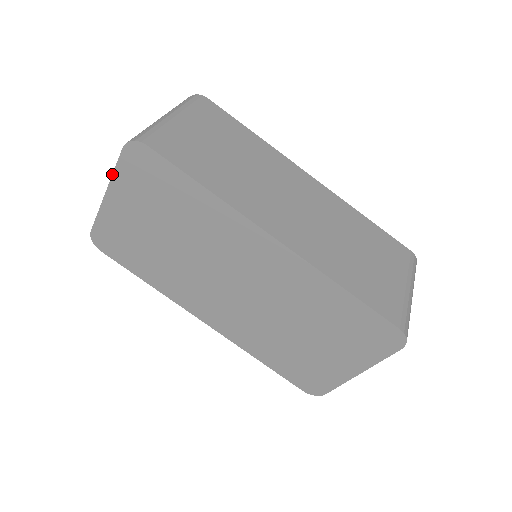
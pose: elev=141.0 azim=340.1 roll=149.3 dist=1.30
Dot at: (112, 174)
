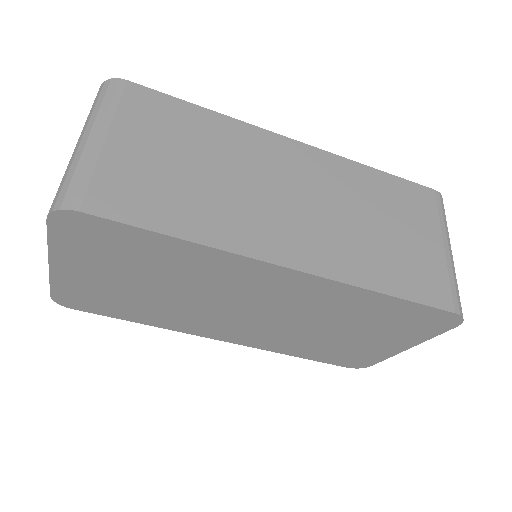
Dot at: occluded
